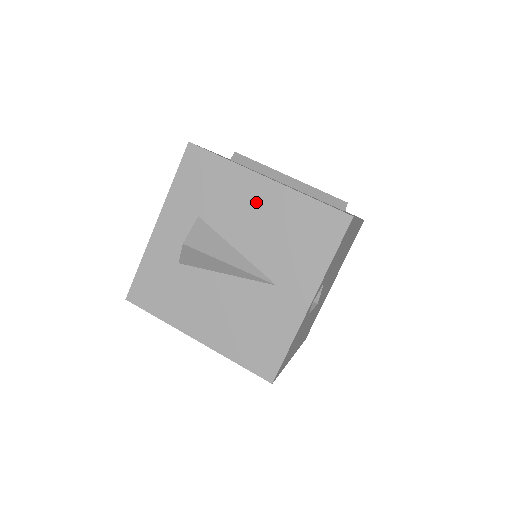
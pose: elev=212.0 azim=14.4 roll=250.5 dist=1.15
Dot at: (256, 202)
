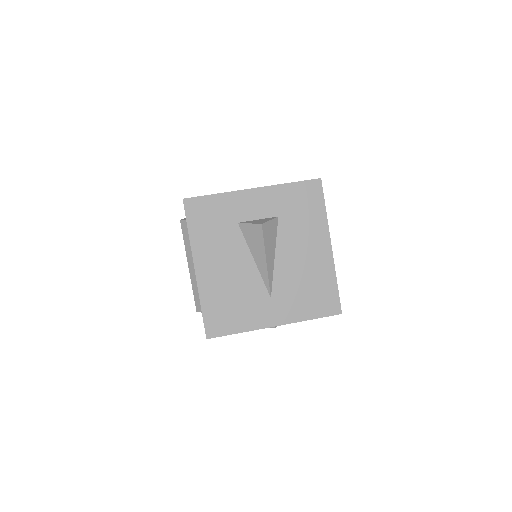
Dot at: (313, 250)
